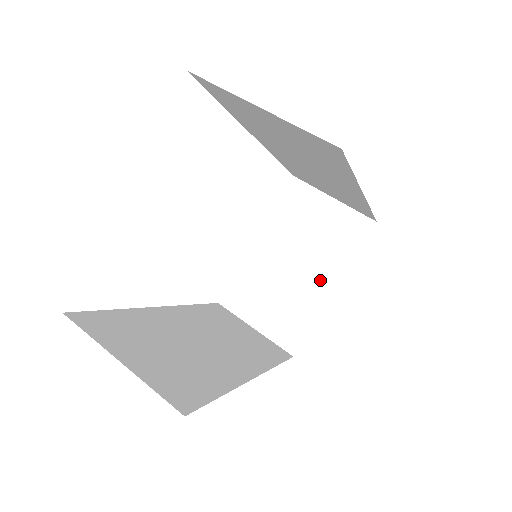
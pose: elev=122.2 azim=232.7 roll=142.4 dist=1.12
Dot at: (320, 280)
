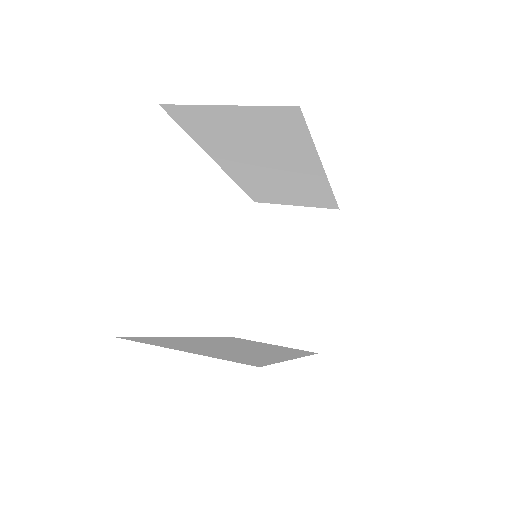
Dot at: (314, 277)
